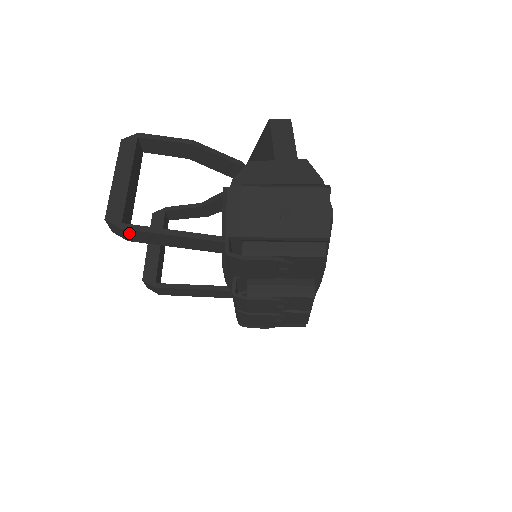
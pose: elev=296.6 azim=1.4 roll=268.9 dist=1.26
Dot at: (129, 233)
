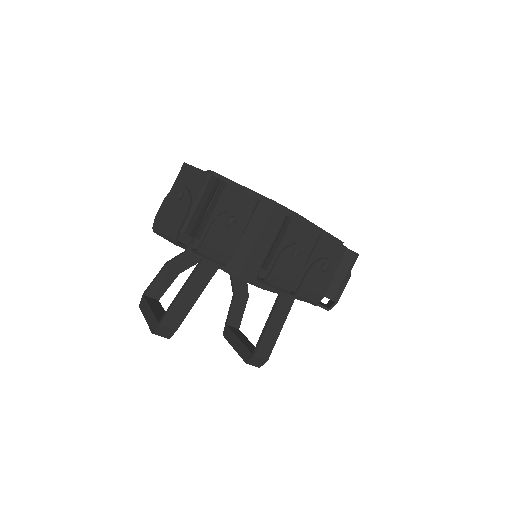
Dot at: (167, 322)
